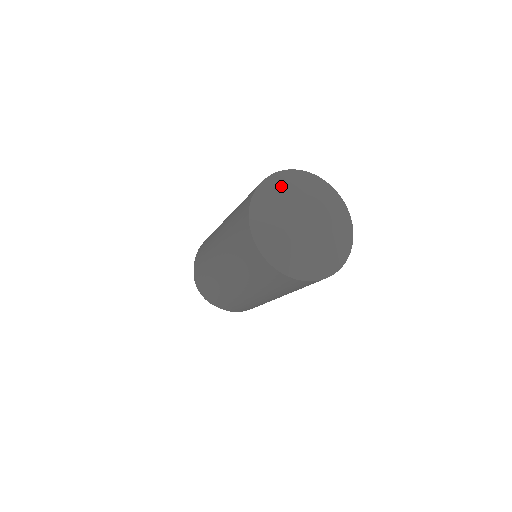
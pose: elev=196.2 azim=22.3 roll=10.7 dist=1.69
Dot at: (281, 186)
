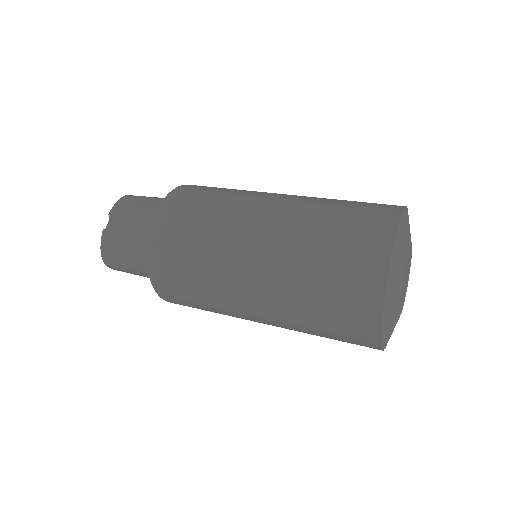
Dot at: (394, 291)
